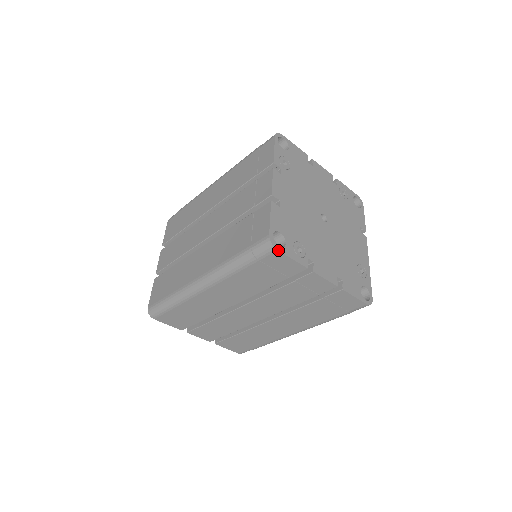
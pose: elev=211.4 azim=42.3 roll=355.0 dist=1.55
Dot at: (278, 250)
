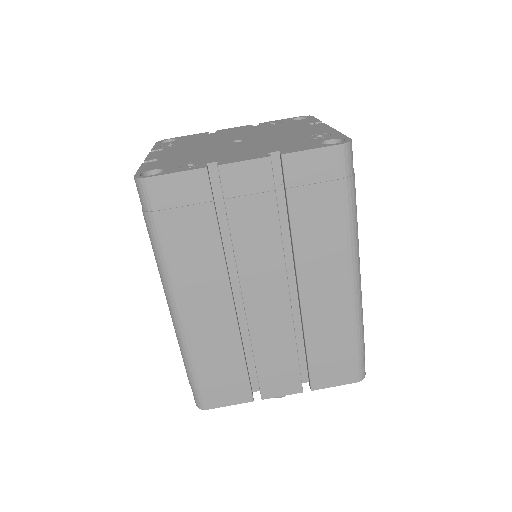
Dot at: (149, 177)
